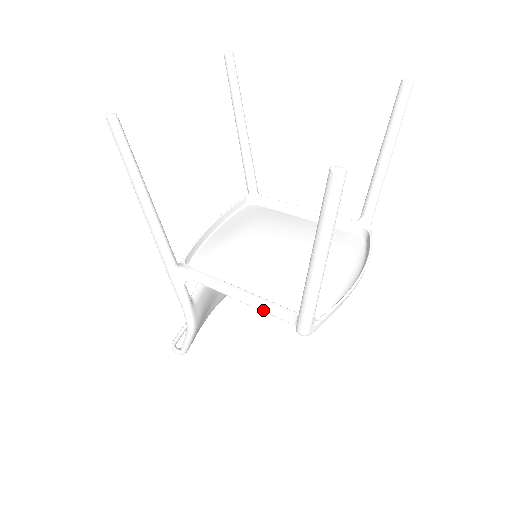
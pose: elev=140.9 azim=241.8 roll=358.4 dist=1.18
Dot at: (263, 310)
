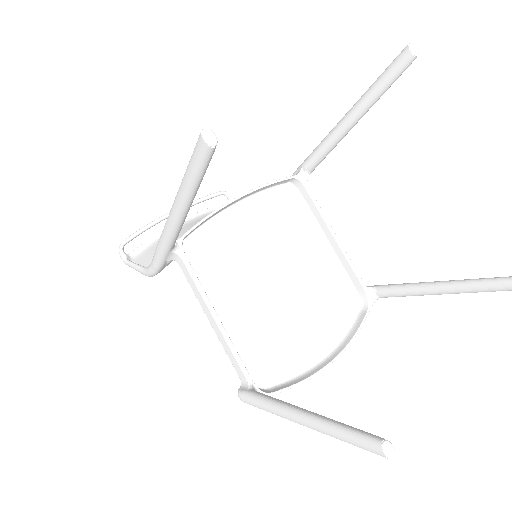
Dot at: (224, 347)
